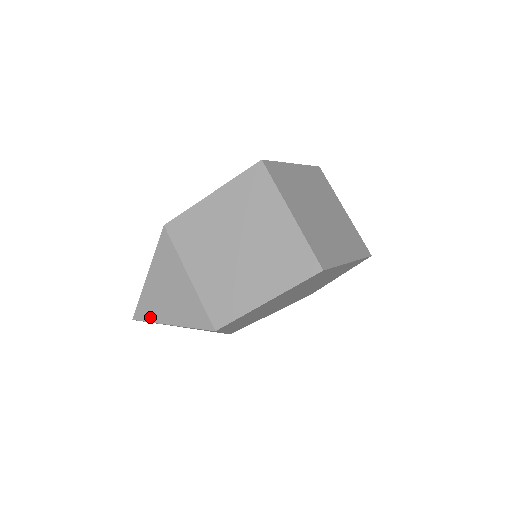
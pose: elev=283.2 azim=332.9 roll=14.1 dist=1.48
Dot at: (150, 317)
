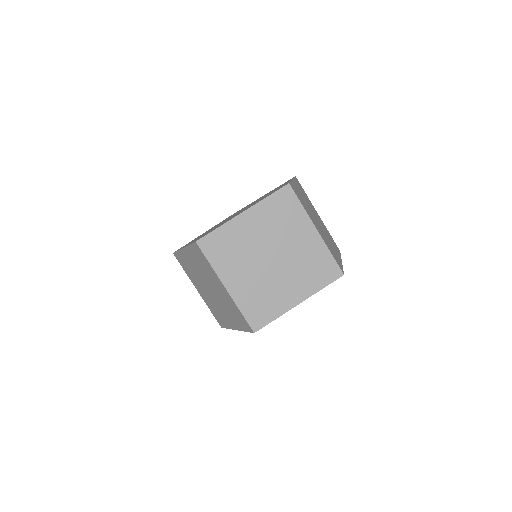
Dot at: occluded
